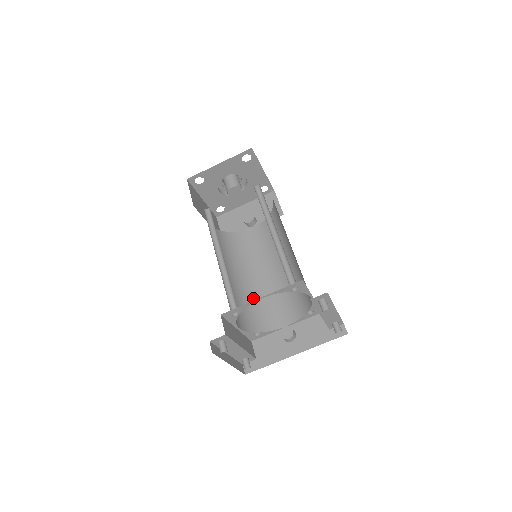
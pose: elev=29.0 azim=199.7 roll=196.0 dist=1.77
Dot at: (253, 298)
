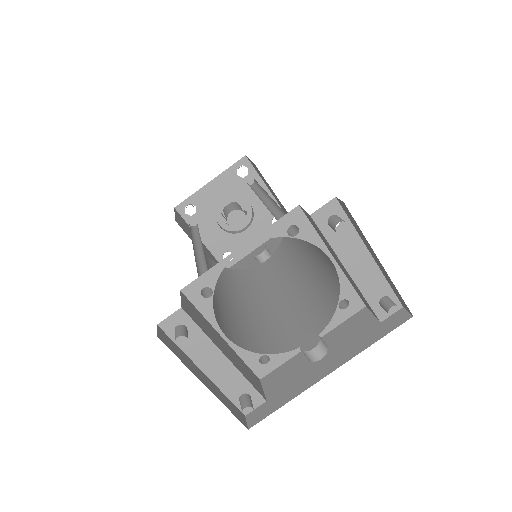
Dot at: (261, 321)
